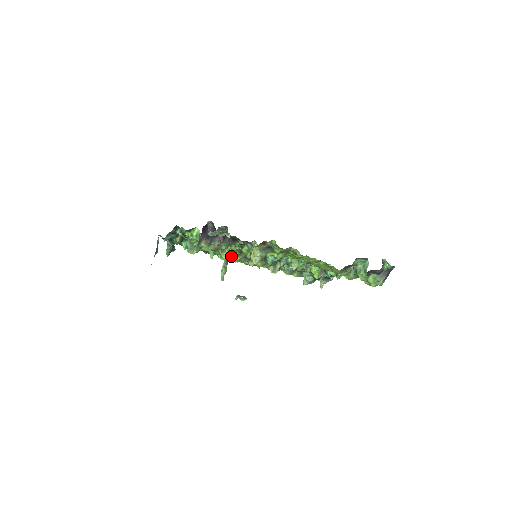
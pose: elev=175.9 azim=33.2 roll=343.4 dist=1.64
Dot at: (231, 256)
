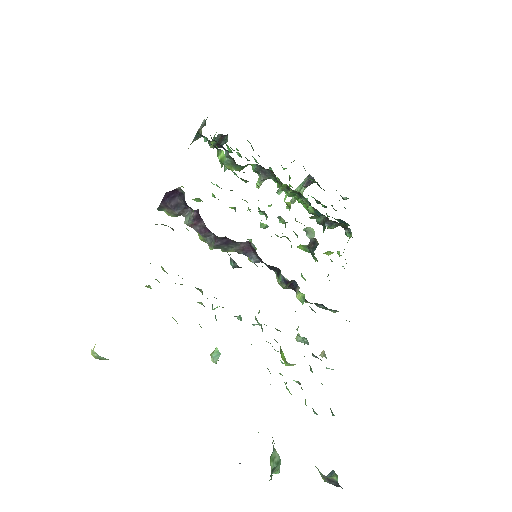
Dot at: occluded
